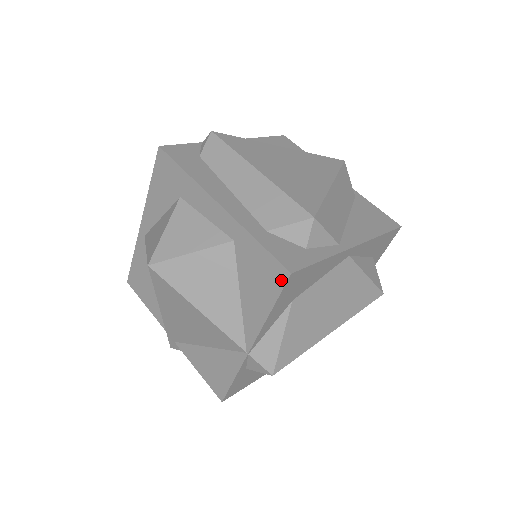
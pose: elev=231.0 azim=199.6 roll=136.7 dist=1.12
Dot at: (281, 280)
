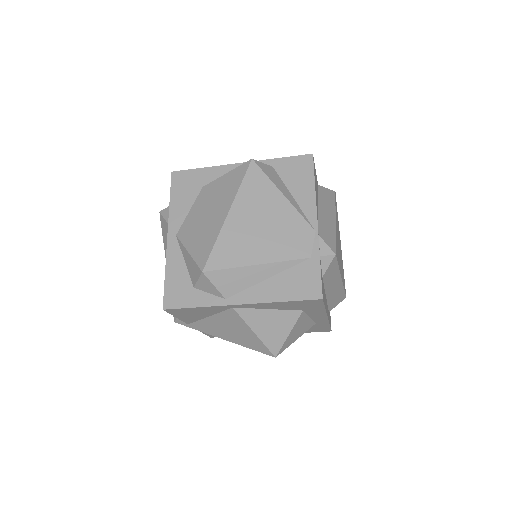
Dot at: (323, 331)
